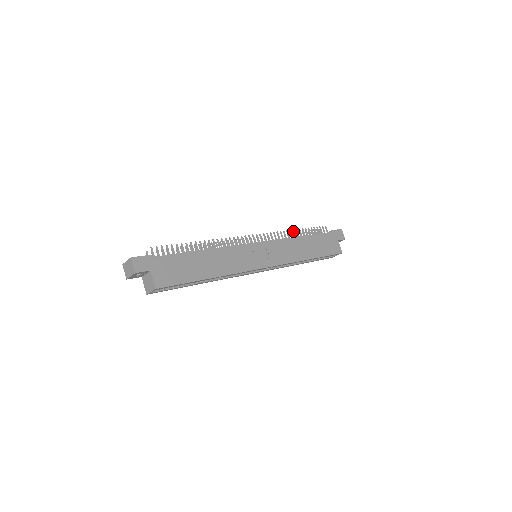
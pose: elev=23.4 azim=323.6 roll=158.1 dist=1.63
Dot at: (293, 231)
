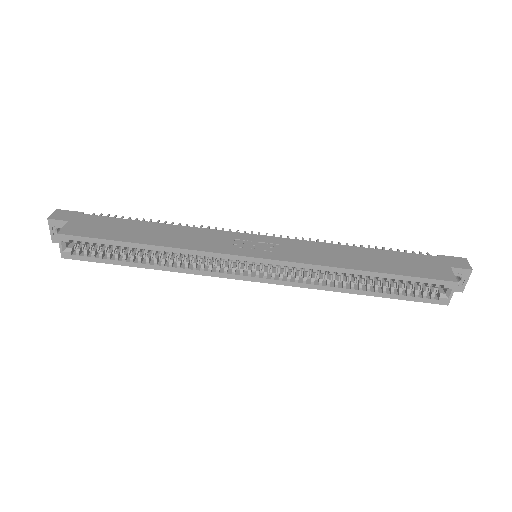
Dot at: occluded
